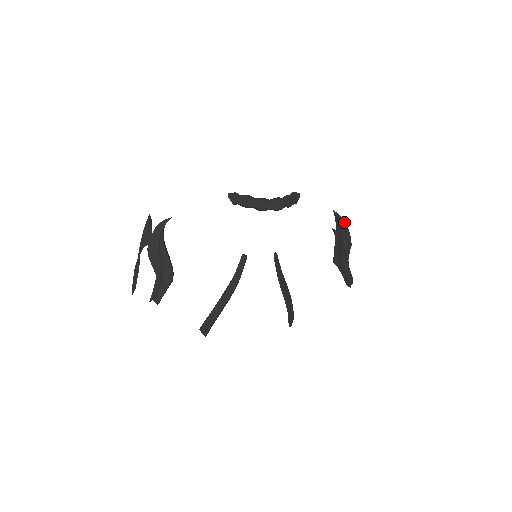
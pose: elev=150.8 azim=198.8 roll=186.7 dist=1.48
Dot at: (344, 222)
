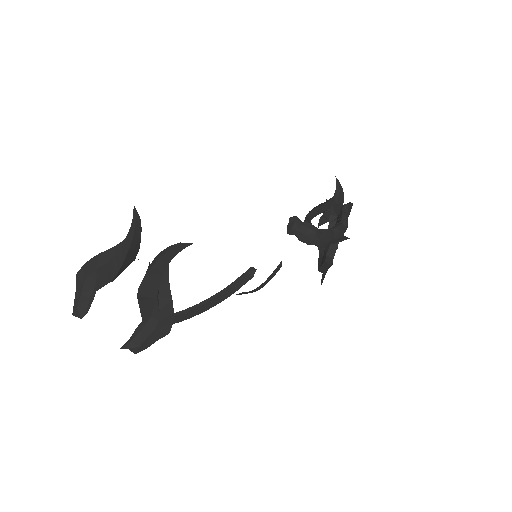
Dot at: (351, 208)
